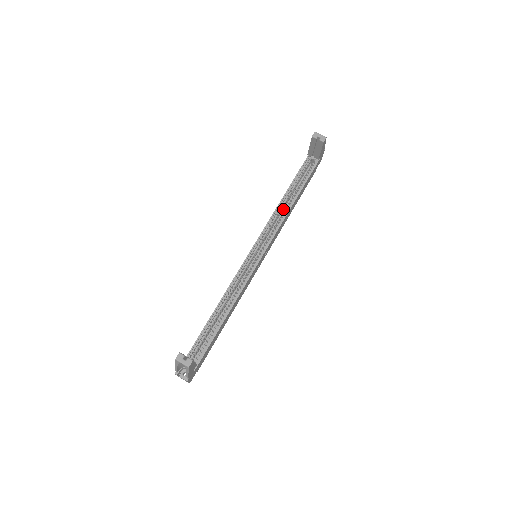
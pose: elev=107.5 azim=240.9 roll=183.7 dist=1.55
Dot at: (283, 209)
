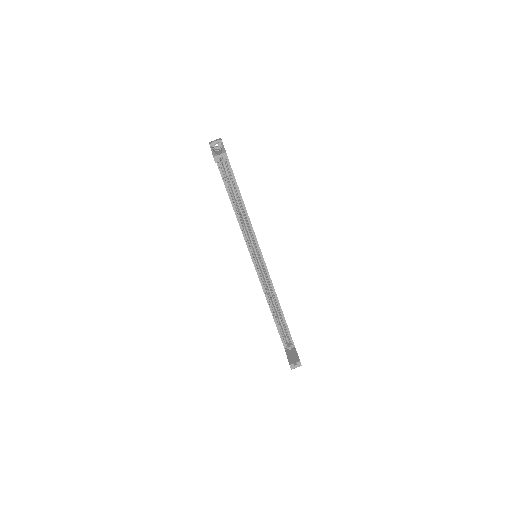
Dot at: (240, 212)
